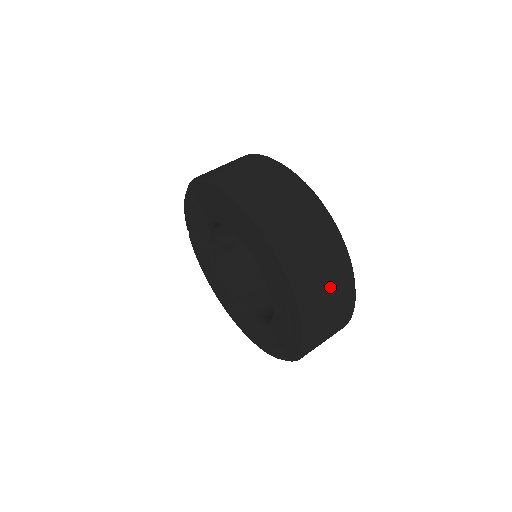
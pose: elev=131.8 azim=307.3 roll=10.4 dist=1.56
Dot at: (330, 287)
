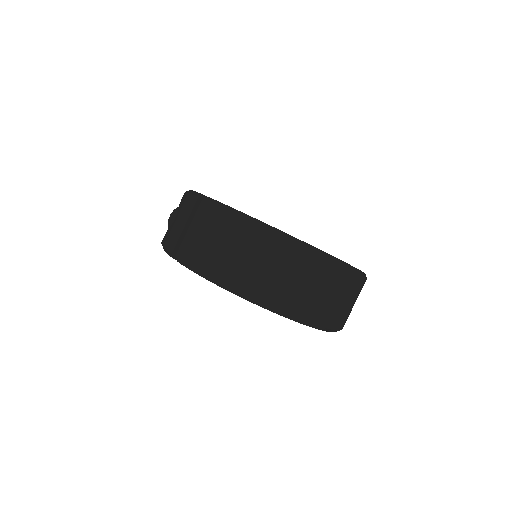
Dot at: occluded
